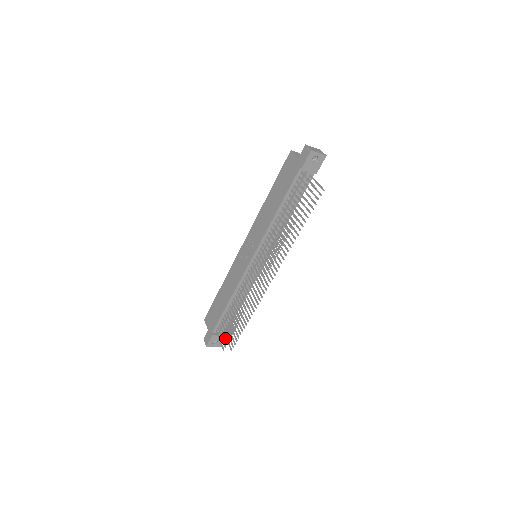
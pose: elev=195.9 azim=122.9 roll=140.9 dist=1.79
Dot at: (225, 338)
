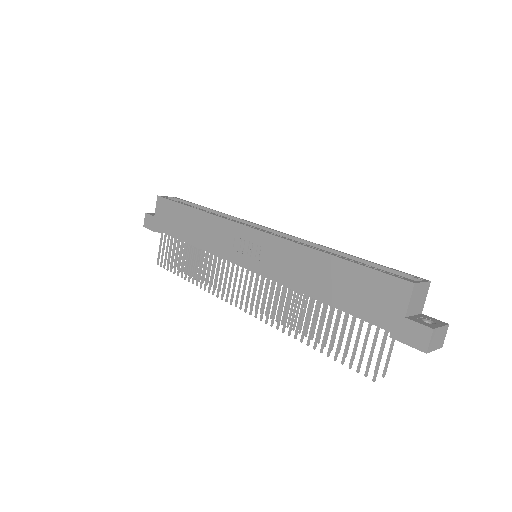
Dot at: (166, 259)
